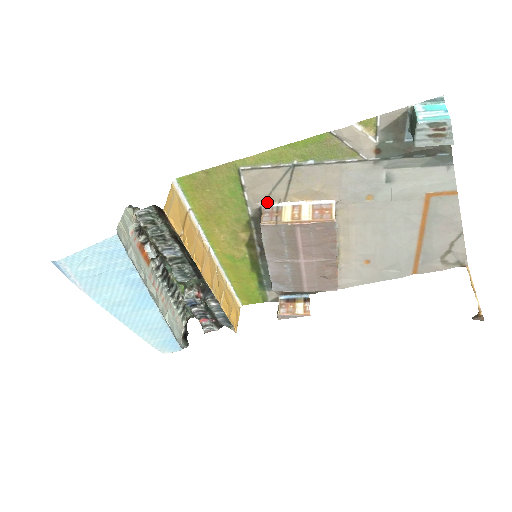
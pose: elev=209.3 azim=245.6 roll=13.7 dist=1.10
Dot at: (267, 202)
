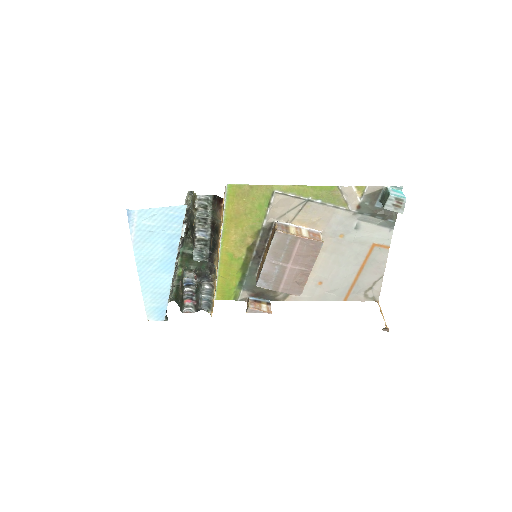
Dot at: (279, 220)
